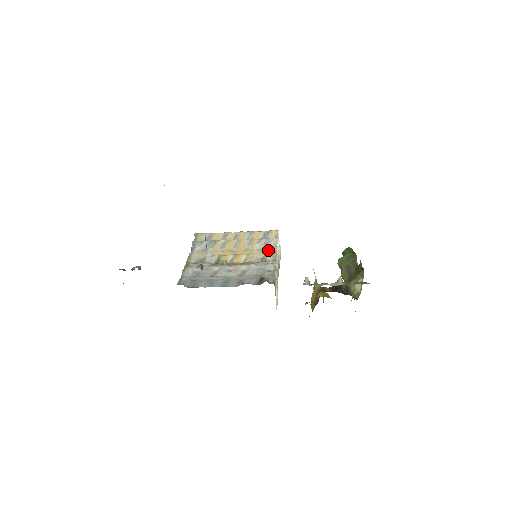
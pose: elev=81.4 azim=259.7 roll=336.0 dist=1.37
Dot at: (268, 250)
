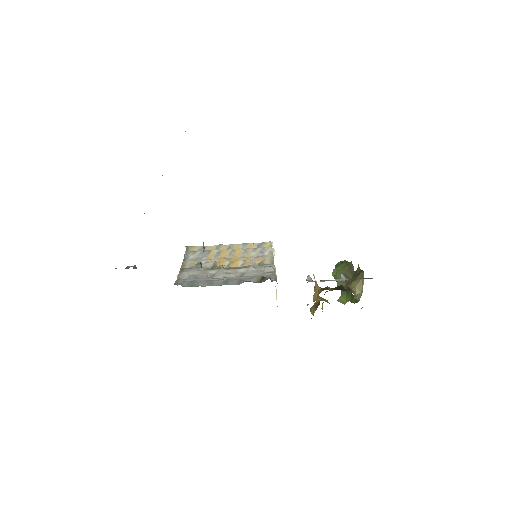
Dot at: (265, 257)
